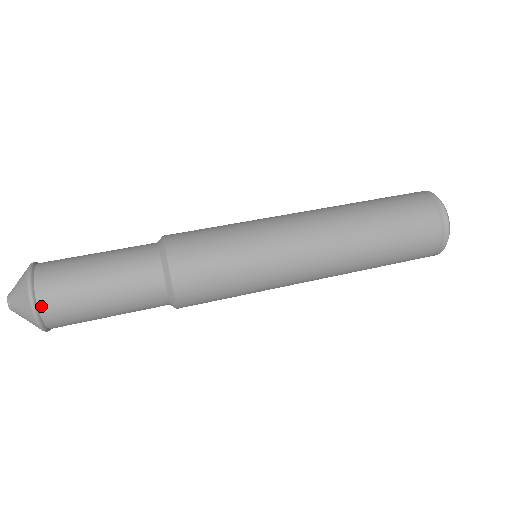
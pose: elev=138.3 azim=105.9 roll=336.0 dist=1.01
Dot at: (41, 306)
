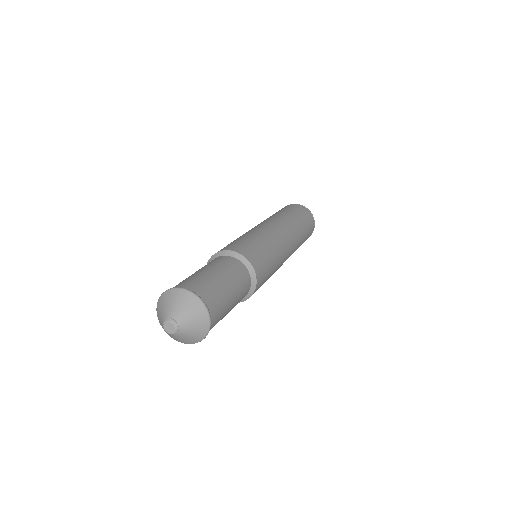
Dot at: (211, 326)
